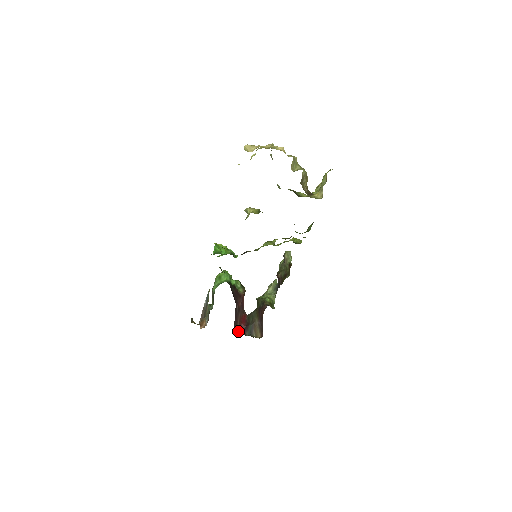
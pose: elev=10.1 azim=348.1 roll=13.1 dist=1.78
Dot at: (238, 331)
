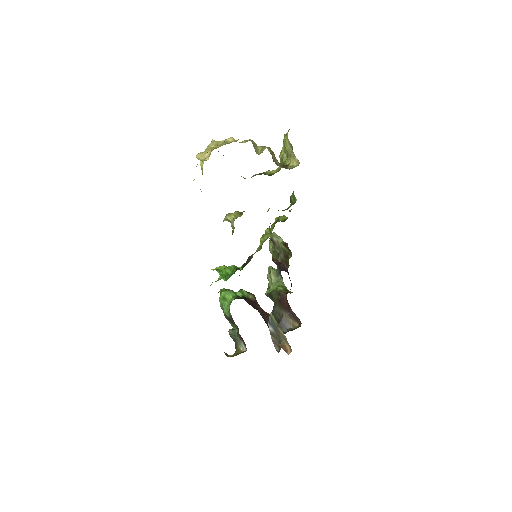
Dot at: occluded
